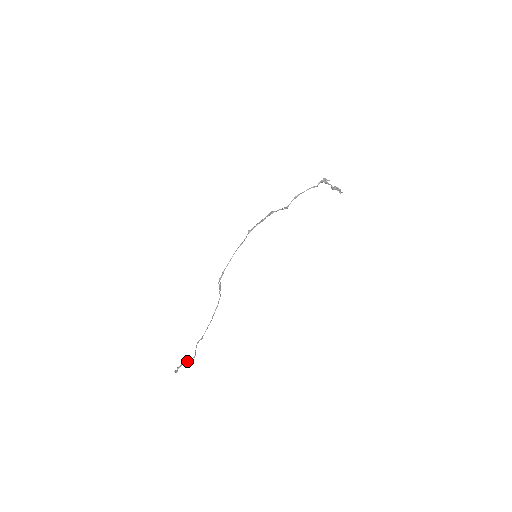
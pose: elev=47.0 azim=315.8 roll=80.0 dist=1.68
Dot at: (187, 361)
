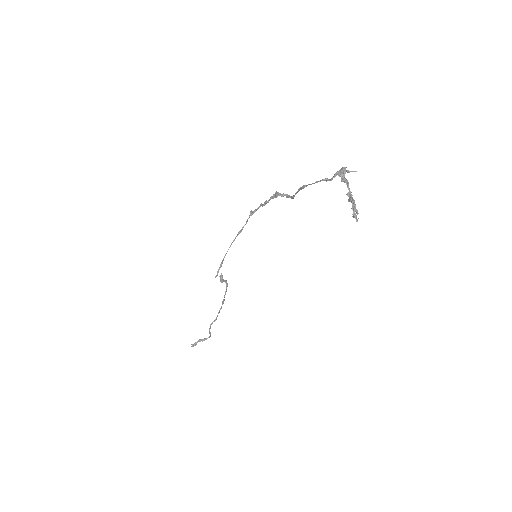
Dot at: (202, 340)
